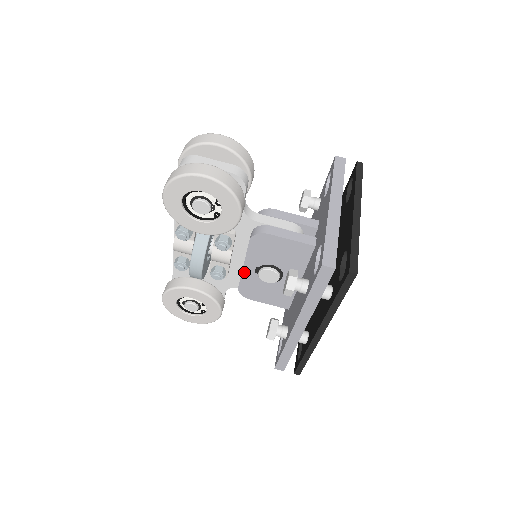
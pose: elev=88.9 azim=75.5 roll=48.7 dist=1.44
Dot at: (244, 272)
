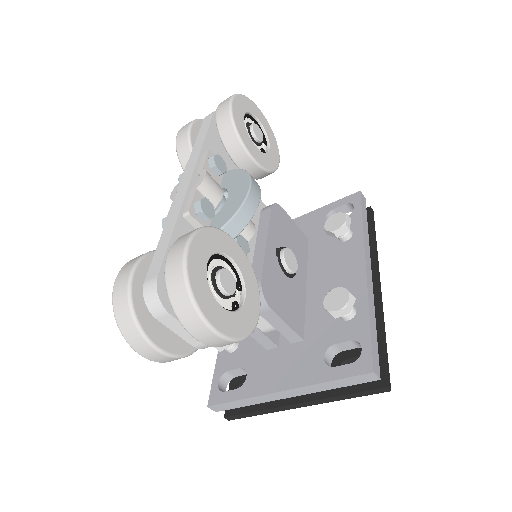
Dot at: occluded
